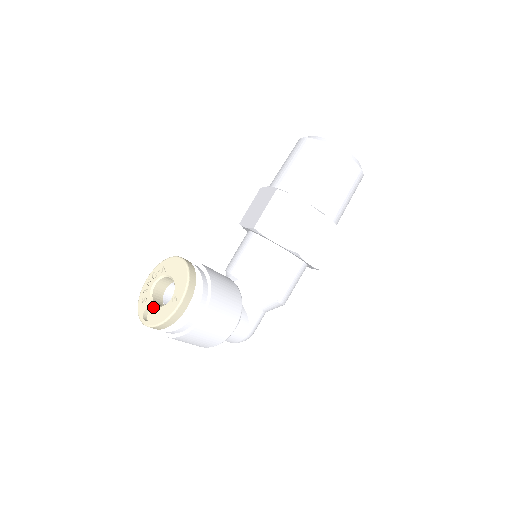
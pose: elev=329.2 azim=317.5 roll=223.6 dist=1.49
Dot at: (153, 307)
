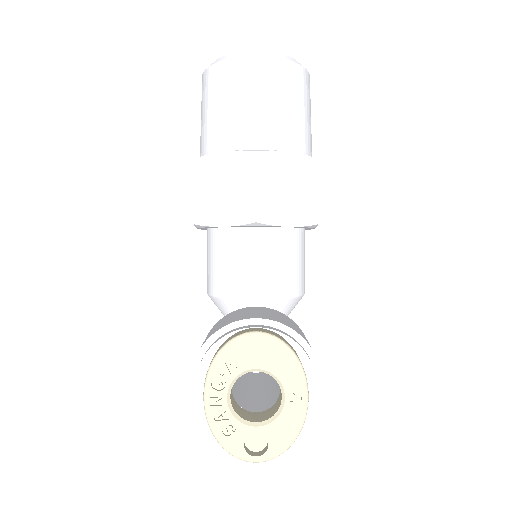
Dot at: (258, 430)
